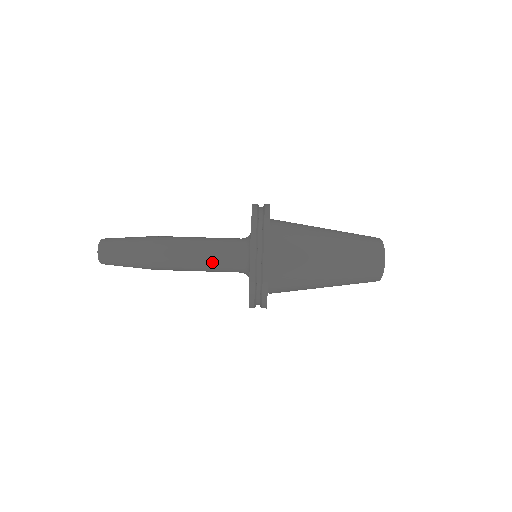
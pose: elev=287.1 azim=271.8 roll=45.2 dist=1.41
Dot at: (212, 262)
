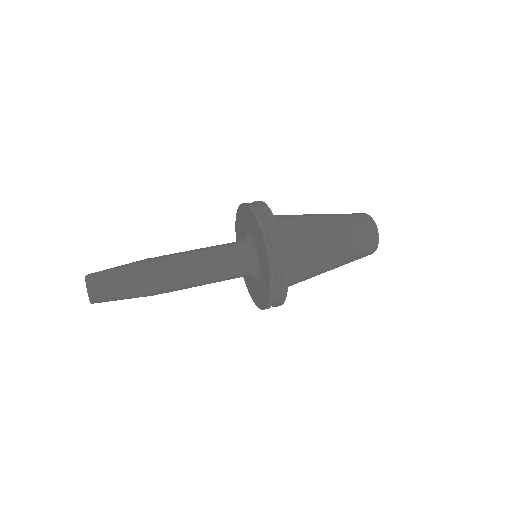
Dot at: (214, 252)
